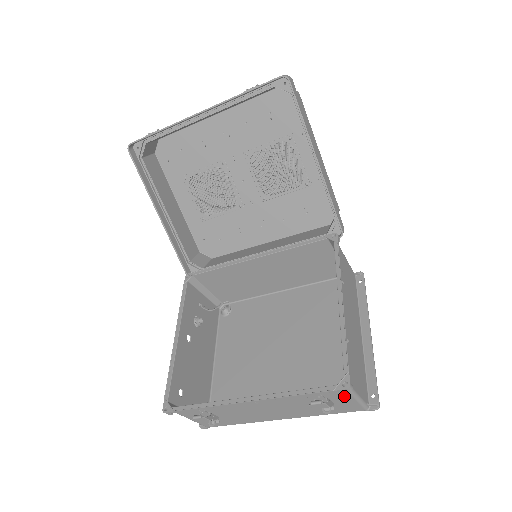
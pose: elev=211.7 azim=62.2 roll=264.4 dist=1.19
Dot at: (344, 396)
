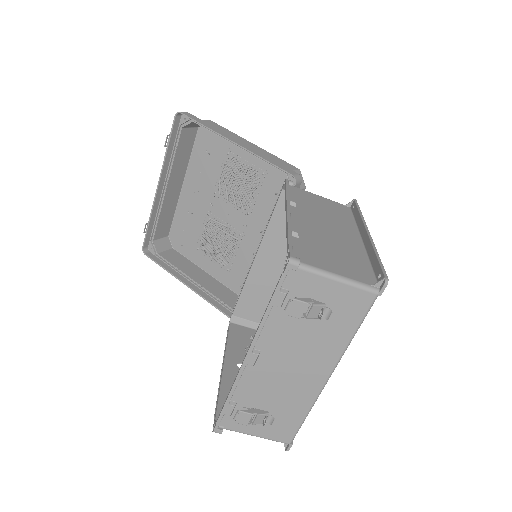
Dot at: (316, 283)
